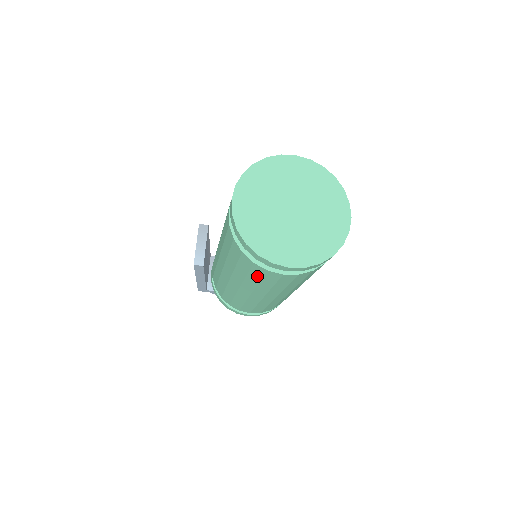
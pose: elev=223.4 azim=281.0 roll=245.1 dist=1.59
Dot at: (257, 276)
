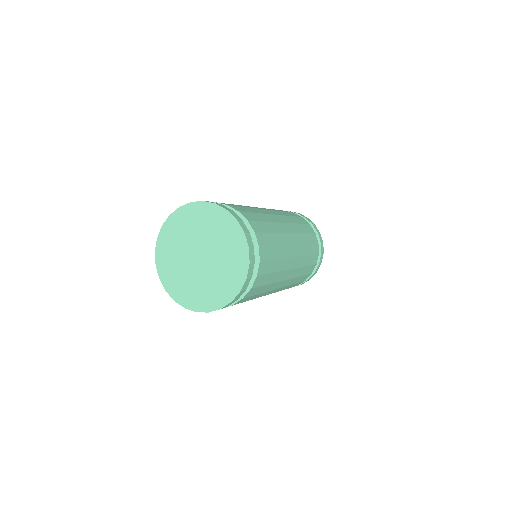
Dot at: occluded
